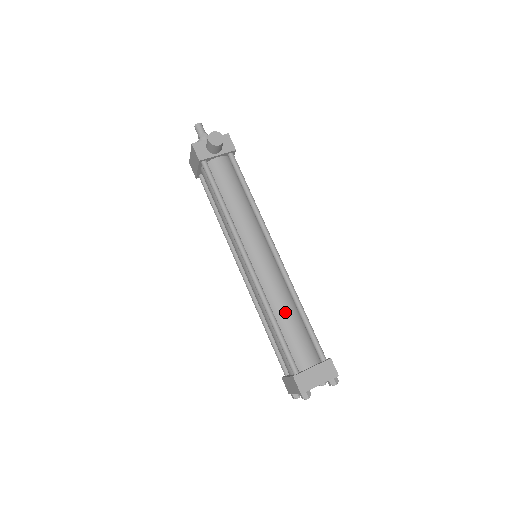
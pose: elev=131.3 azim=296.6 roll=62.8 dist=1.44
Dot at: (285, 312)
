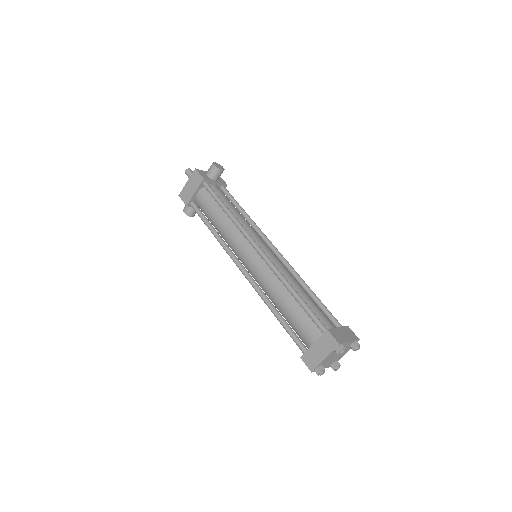
Dot at: (299, 287)
